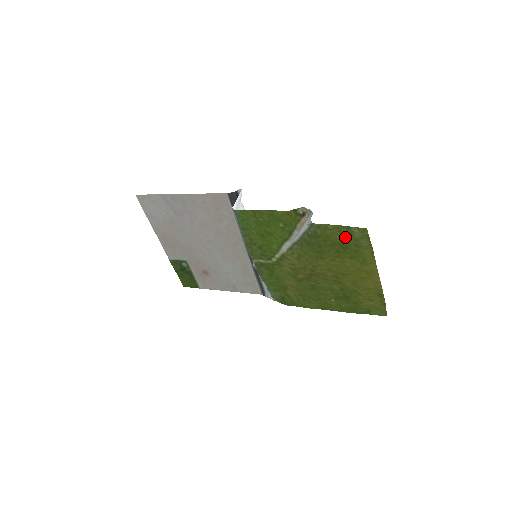
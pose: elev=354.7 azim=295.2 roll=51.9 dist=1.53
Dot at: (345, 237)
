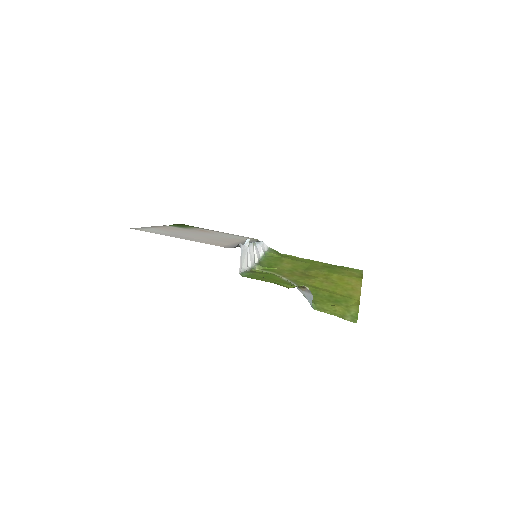
Dot at: (338, 307)
